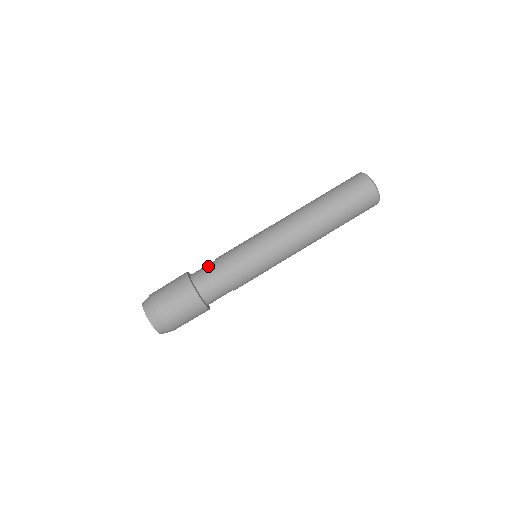
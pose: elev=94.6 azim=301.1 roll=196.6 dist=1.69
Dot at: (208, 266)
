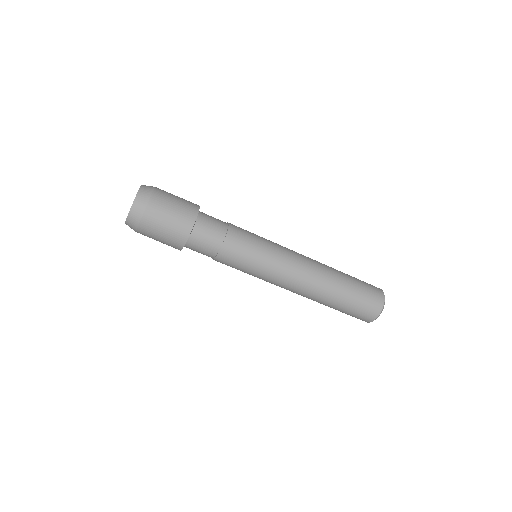
Dot at: (219, 223)
